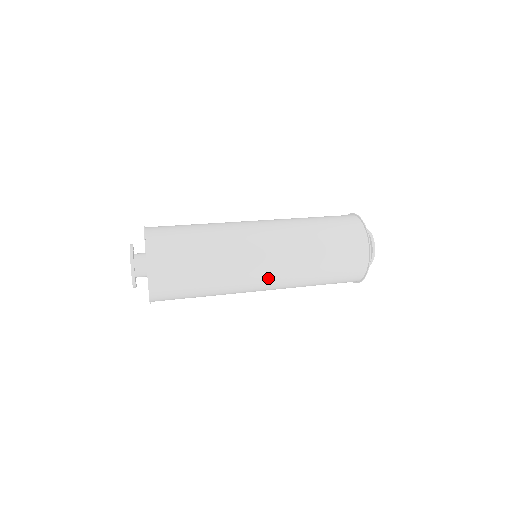
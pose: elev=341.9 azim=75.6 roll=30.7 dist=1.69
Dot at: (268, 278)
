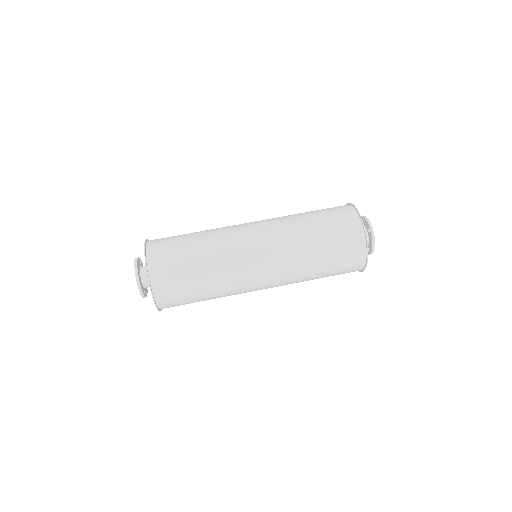
Dot at: occluded
